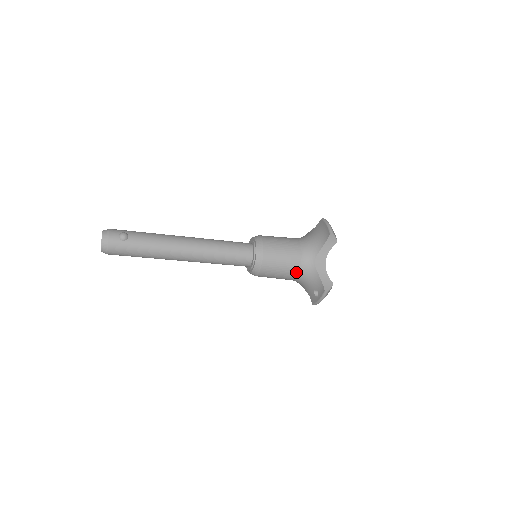
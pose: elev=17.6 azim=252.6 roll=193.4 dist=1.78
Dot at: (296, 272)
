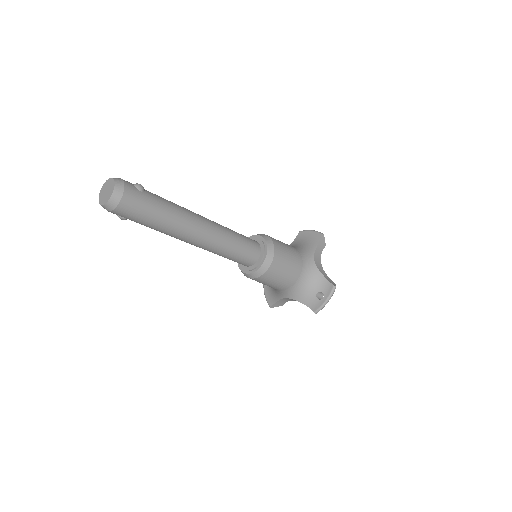
Dot at: (299, 272)
